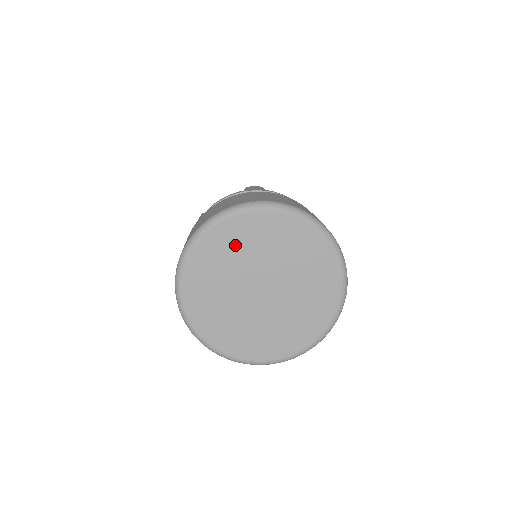
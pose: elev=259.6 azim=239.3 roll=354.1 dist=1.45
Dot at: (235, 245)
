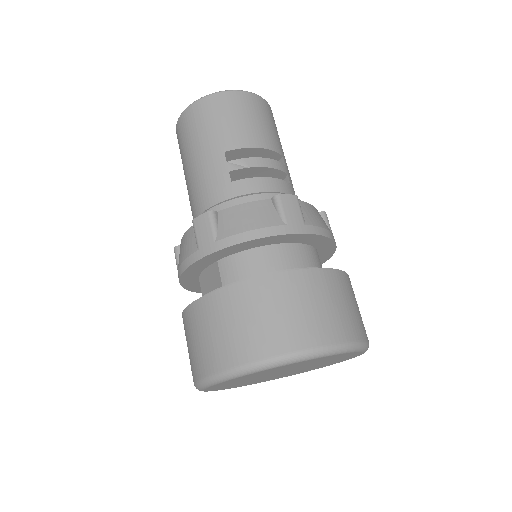
Dot at: (235, 382)
